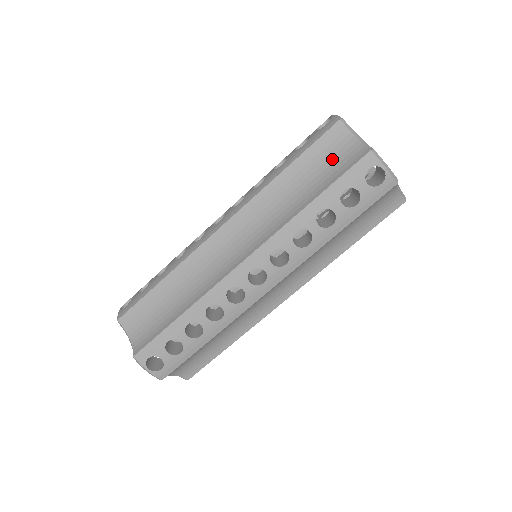
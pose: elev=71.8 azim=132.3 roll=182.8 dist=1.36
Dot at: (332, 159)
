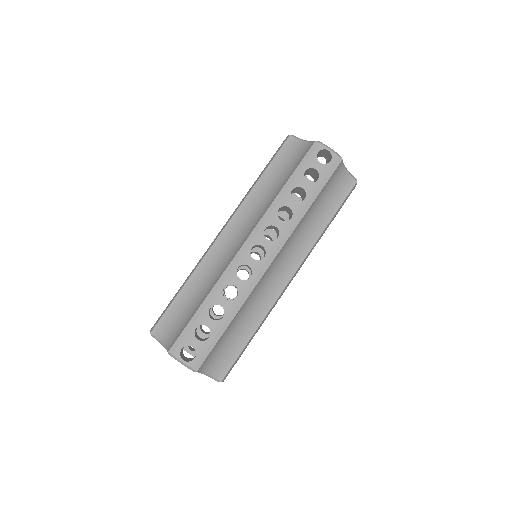
Dot at: (292, 159)
